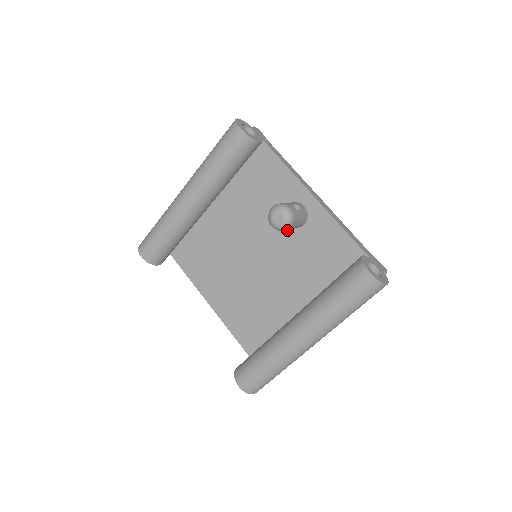
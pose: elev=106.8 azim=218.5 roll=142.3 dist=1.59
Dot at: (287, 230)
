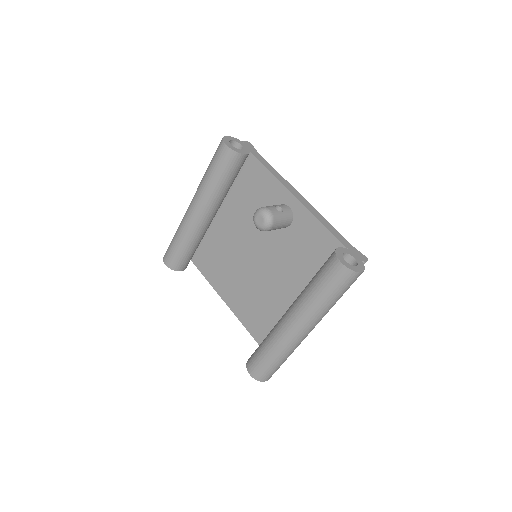
Dot at: (278, 230)
